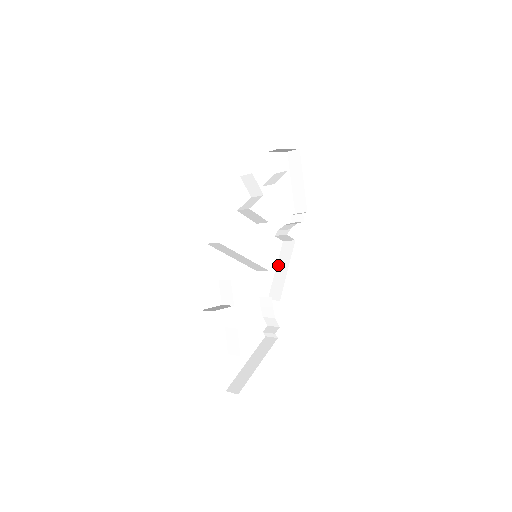
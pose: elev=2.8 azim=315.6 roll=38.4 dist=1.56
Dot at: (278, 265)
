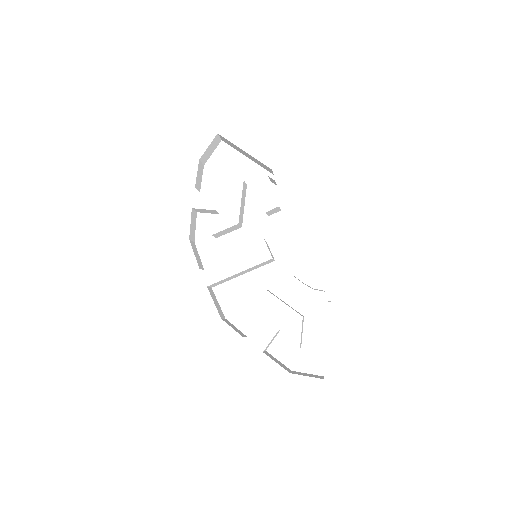
Dot at: occluded
